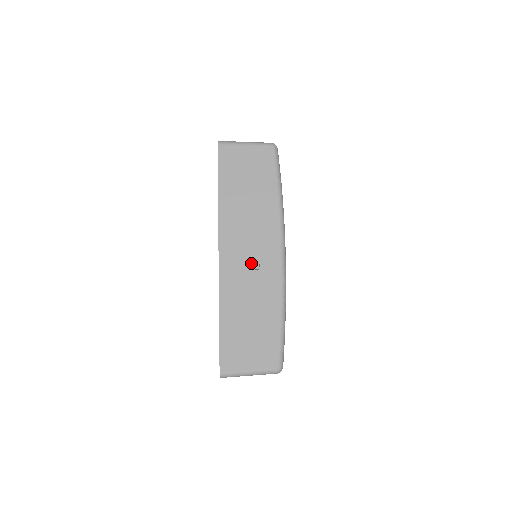
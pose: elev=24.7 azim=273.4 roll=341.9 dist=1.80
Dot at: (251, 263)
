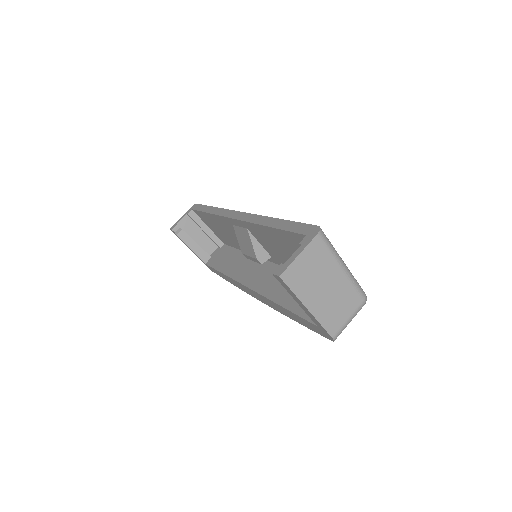
Dot at: occluded
